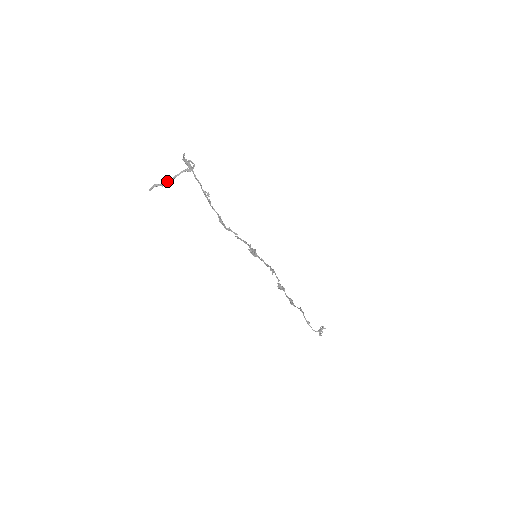
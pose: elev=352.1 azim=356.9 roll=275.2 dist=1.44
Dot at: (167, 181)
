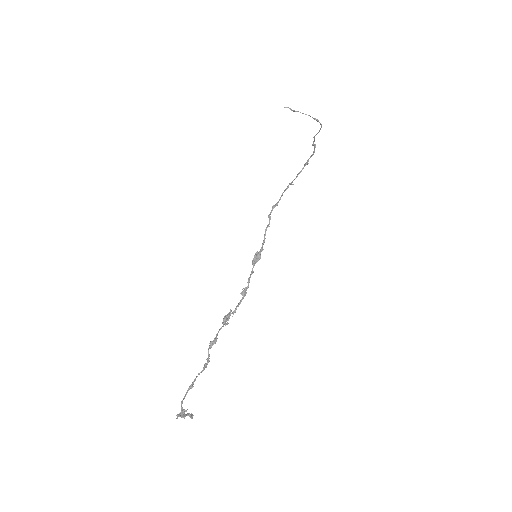
Dot at: occluded
